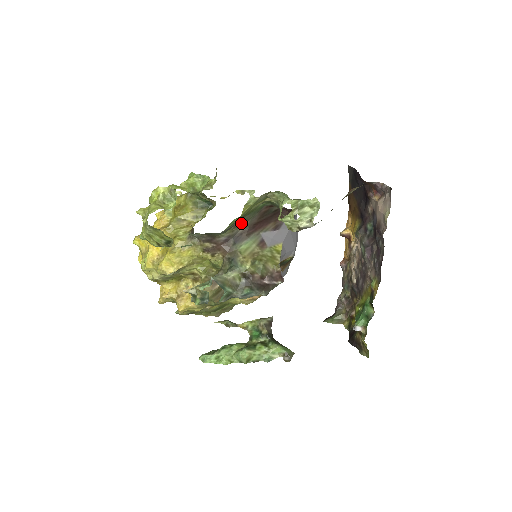
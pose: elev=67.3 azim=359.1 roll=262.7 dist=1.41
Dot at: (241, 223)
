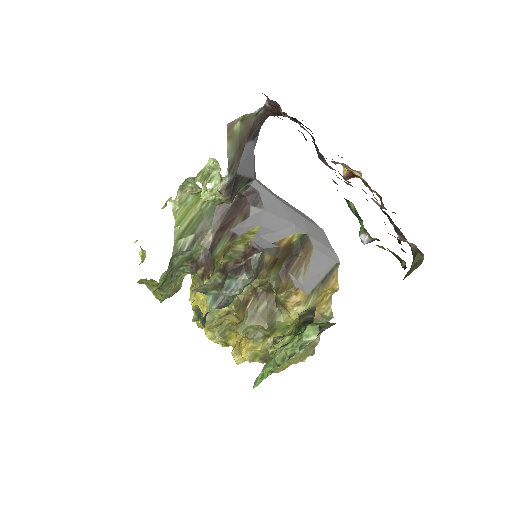
Dot at: (204, 233)
